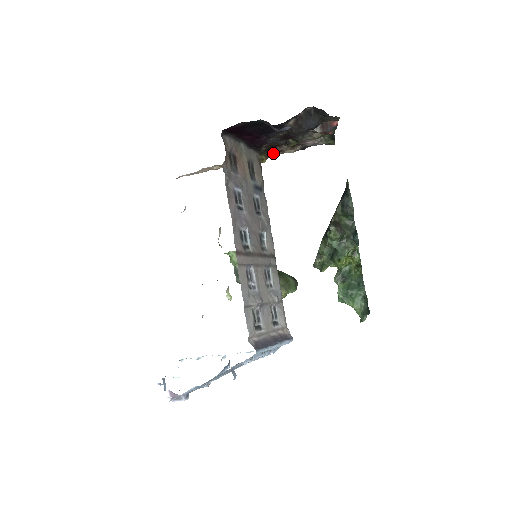
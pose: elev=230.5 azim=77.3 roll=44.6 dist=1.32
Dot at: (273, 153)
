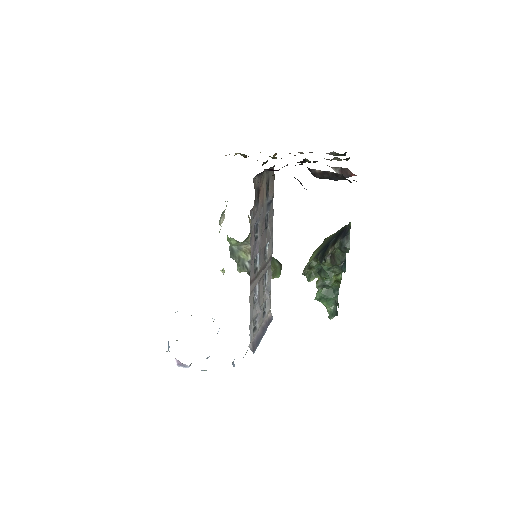
Dot at: occluded
